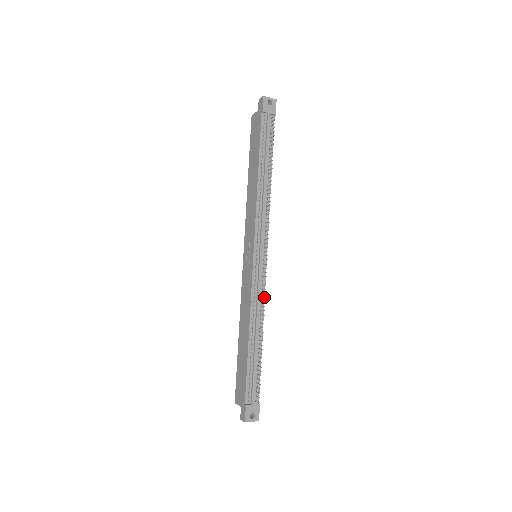
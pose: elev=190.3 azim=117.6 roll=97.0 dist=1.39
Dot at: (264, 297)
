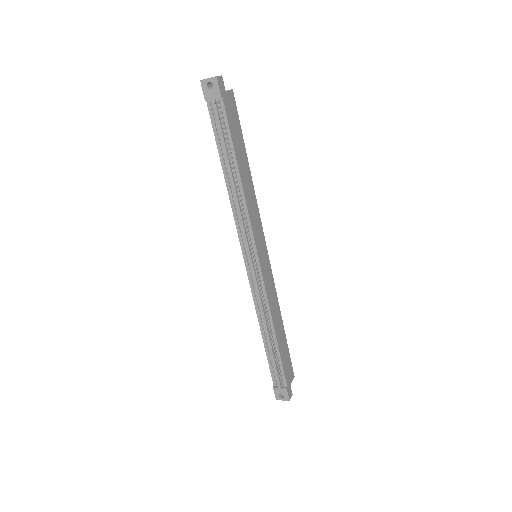
Dot at: (267, 299)
